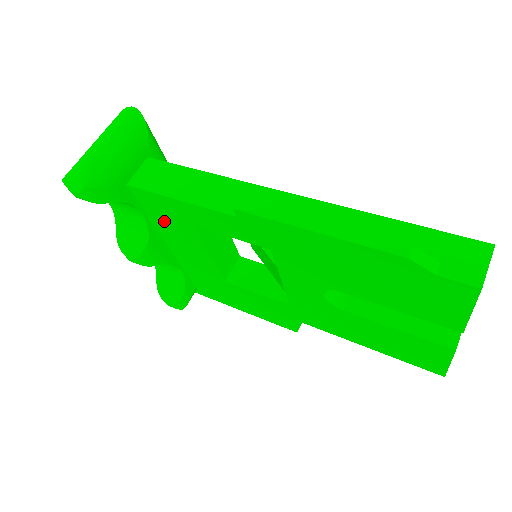
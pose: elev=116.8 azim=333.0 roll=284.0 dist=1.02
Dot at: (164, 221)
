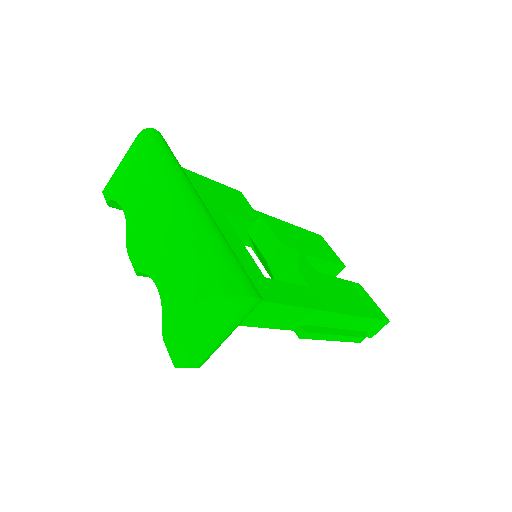
Dot at: occluded
